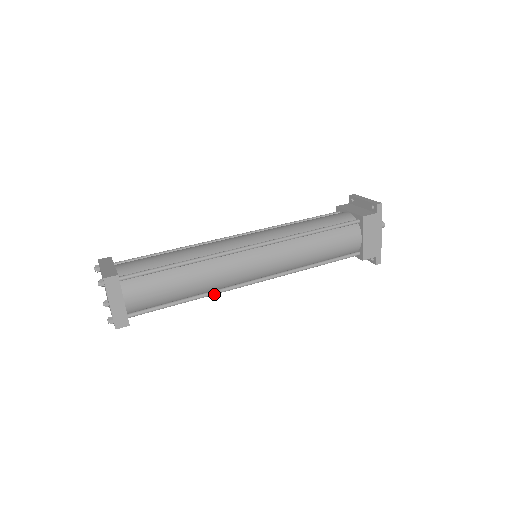
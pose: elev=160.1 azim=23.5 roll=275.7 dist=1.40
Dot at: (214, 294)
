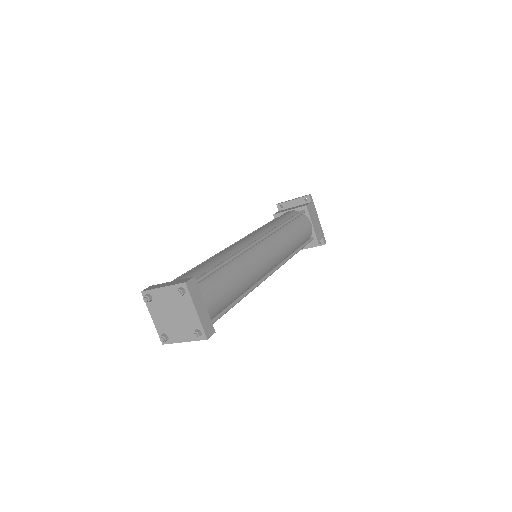
Dot at: occluded
